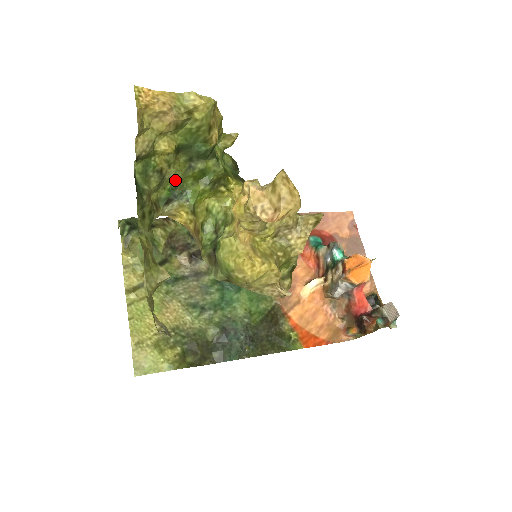
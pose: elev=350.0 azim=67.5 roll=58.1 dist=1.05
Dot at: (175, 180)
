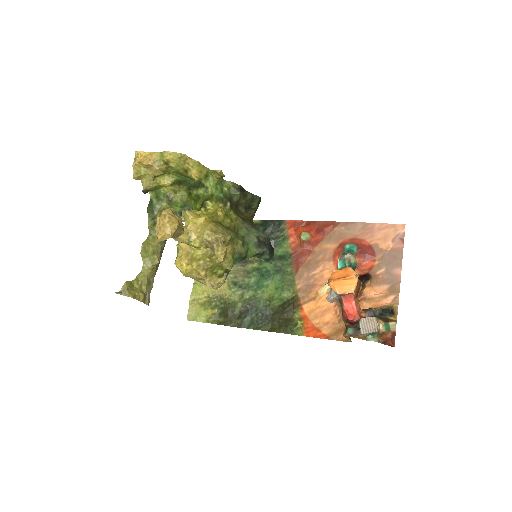
Dot at: (183, 201)
